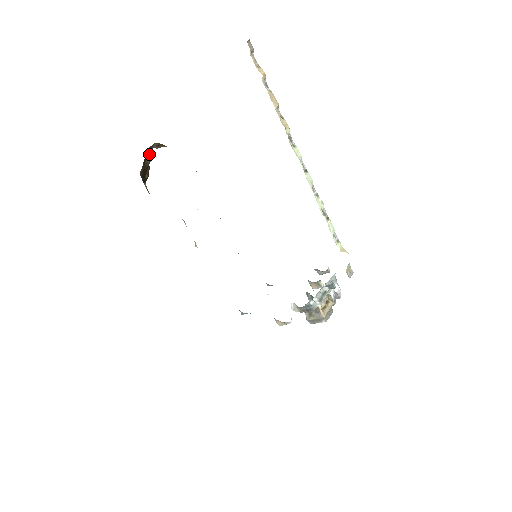
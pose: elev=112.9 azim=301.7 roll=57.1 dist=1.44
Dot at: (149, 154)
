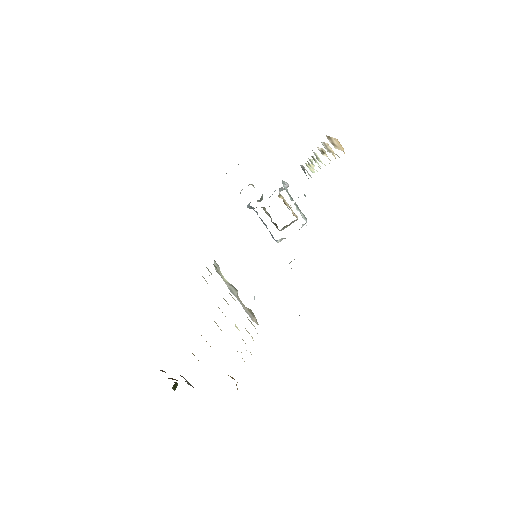
Dot at: occluded
